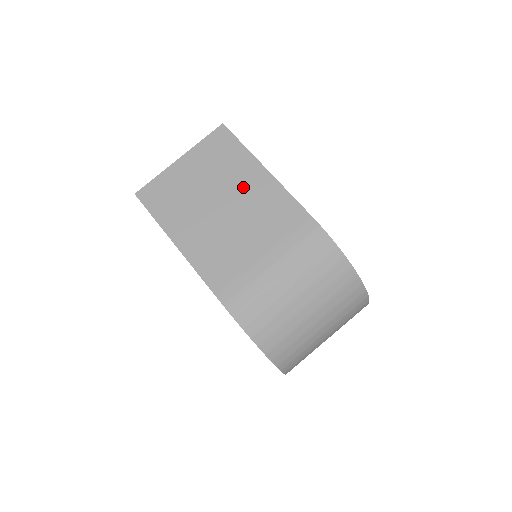
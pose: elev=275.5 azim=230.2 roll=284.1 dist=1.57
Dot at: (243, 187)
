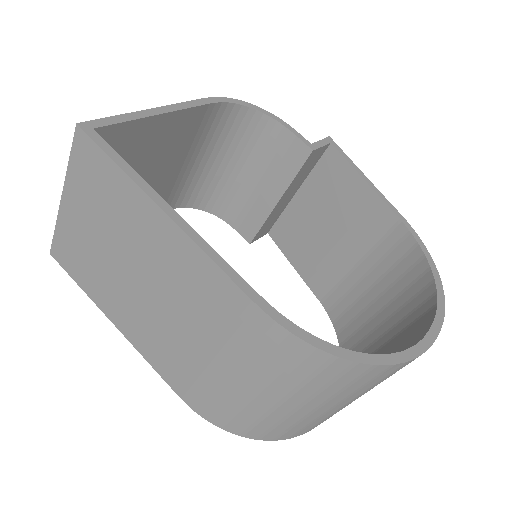
Dot at: (147, 246)
